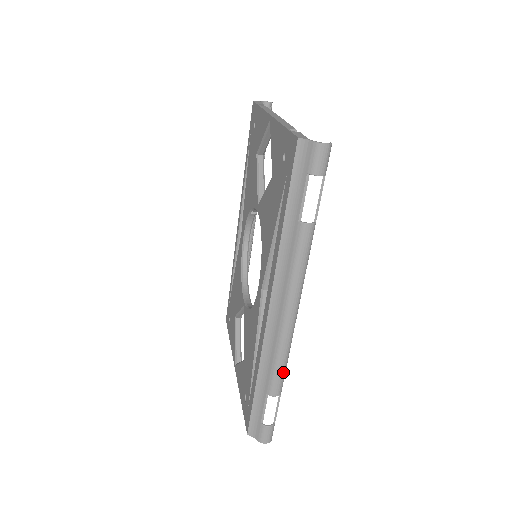
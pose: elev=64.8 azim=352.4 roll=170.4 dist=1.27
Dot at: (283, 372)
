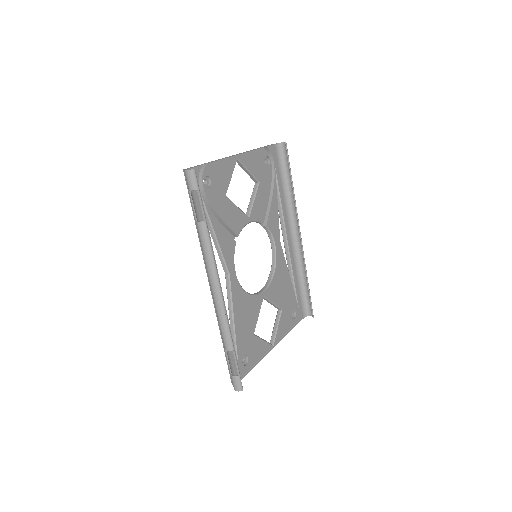
Dot at: (226, 332)
